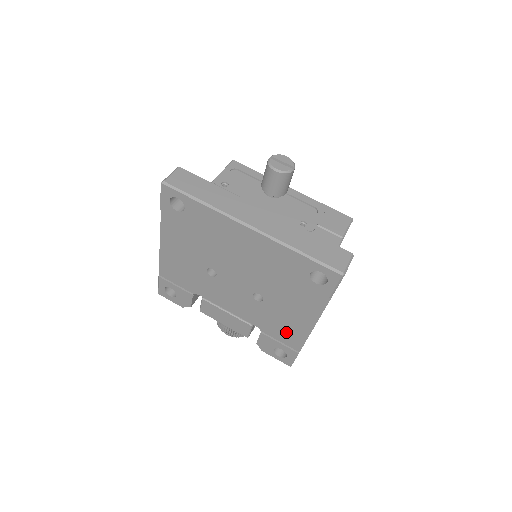
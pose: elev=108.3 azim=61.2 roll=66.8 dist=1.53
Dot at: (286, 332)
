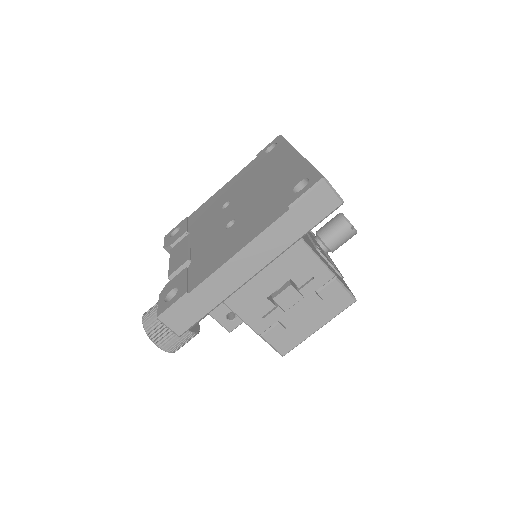
Dot at: (207, 265)
